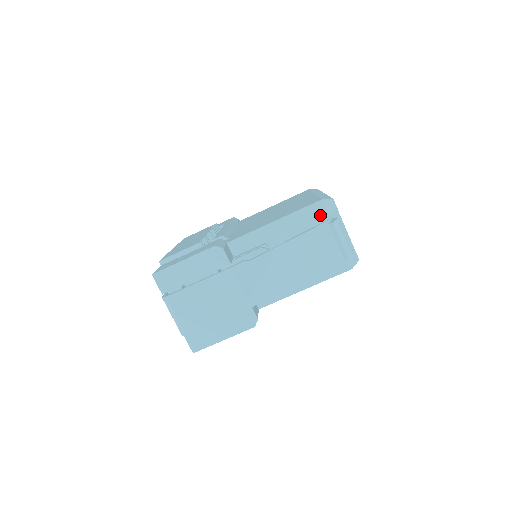
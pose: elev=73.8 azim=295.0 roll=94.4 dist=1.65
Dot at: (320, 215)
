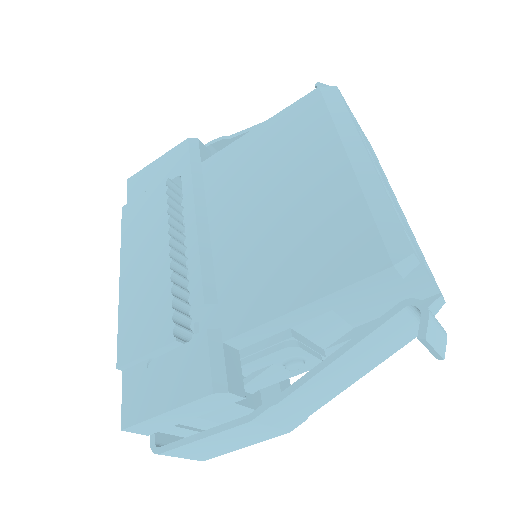
Dot at: (387, 283)
